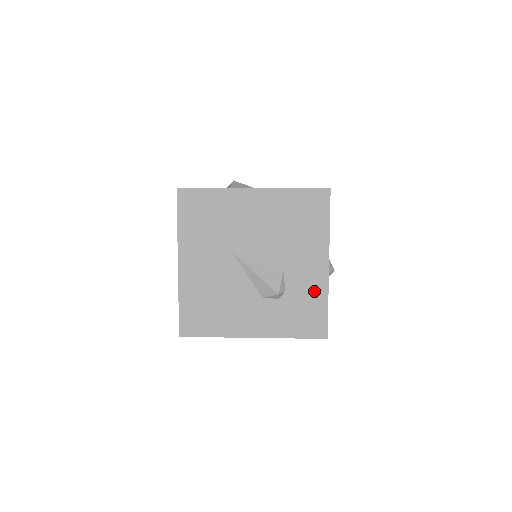
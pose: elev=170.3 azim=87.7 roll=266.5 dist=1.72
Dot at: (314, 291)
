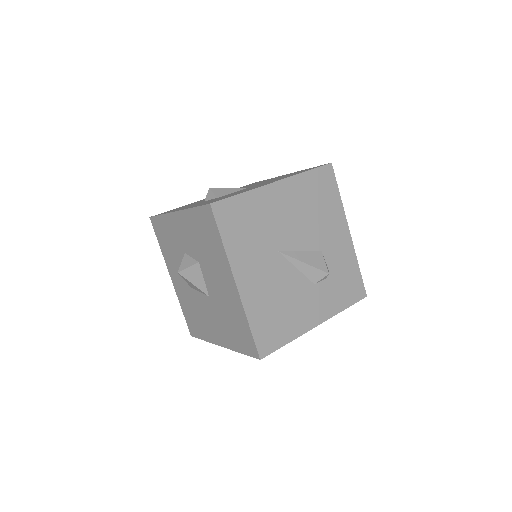
Dot at: (347, 259)
